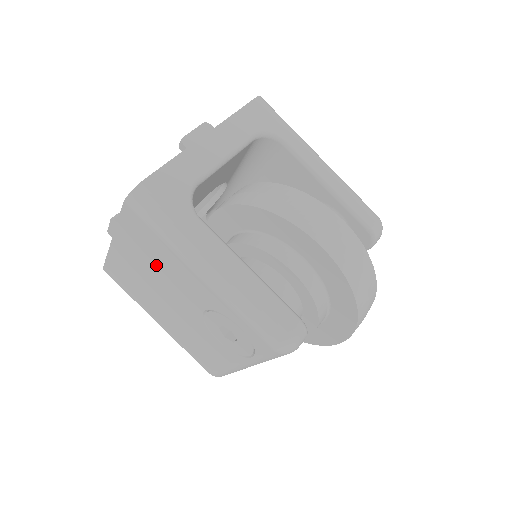
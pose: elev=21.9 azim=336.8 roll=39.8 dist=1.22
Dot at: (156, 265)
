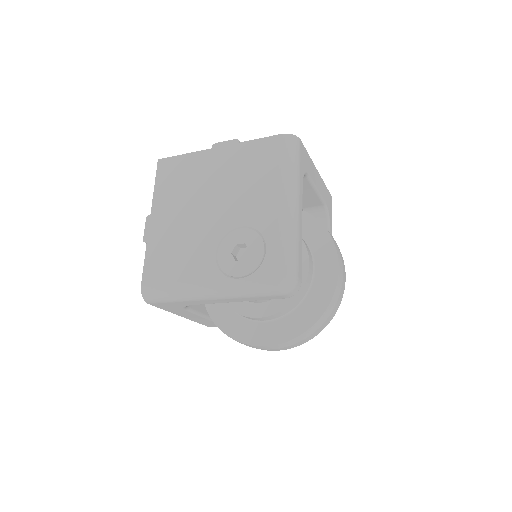
Dot at: (242, 179)
